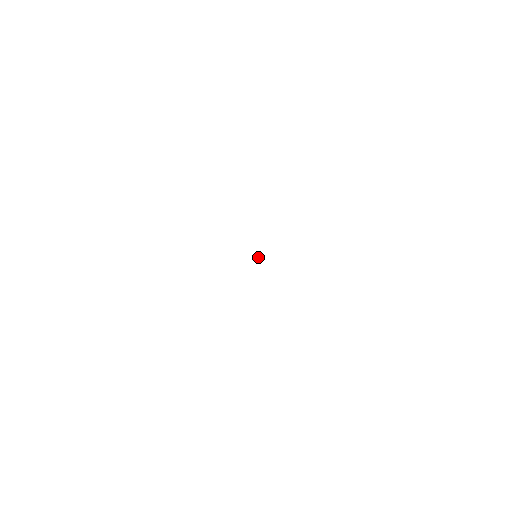
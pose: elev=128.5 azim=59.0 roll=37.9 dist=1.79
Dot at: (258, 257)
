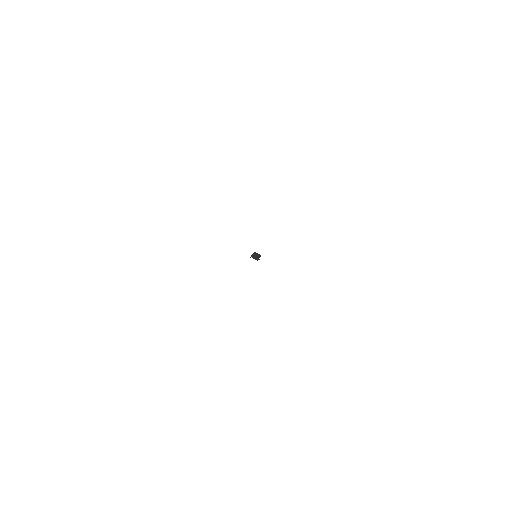
Dot at: occluded
